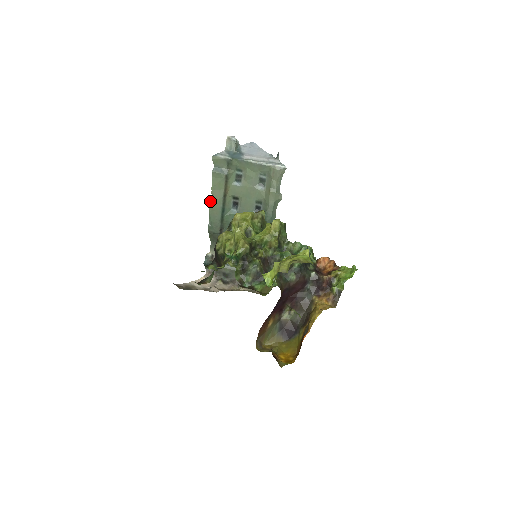
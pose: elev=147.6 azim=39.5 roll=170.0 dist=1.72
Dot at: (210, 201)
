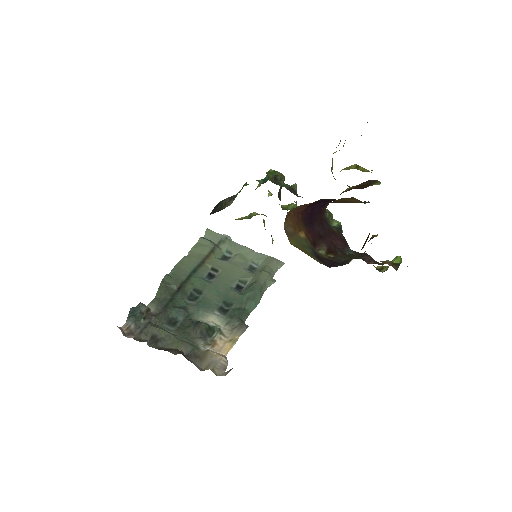
Dot at: (183, 257)
